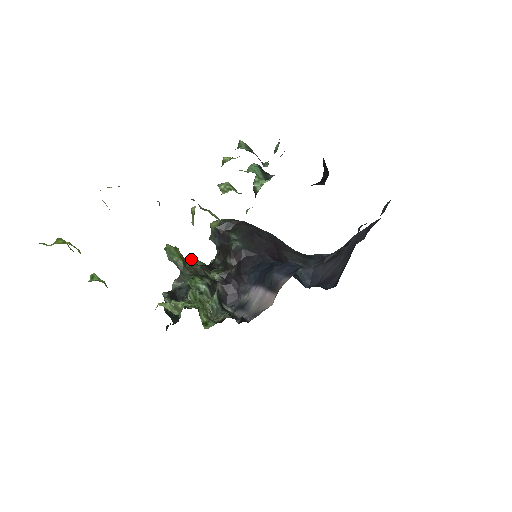
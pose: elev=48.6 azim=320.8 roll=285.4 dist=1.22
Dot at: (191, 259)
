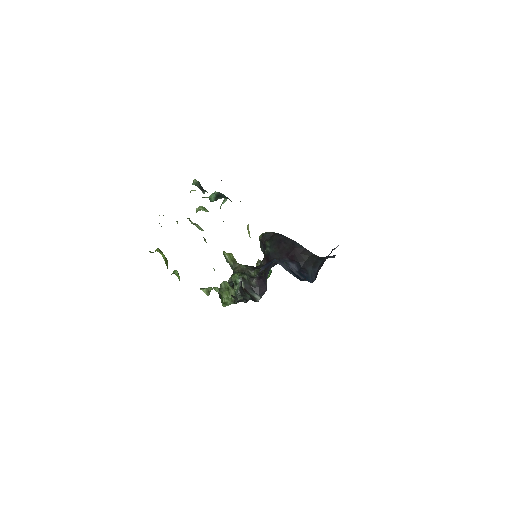
Dot at: (257, 263)
